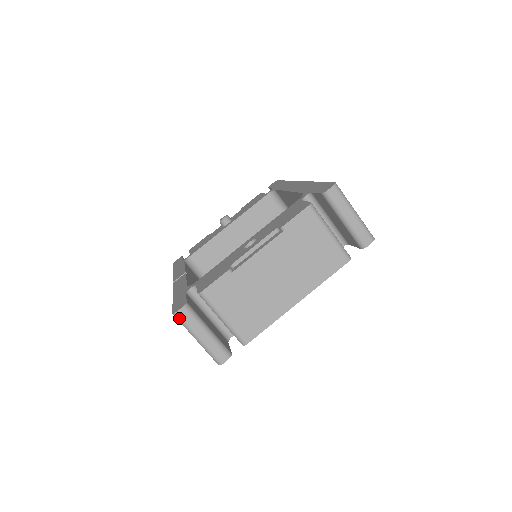
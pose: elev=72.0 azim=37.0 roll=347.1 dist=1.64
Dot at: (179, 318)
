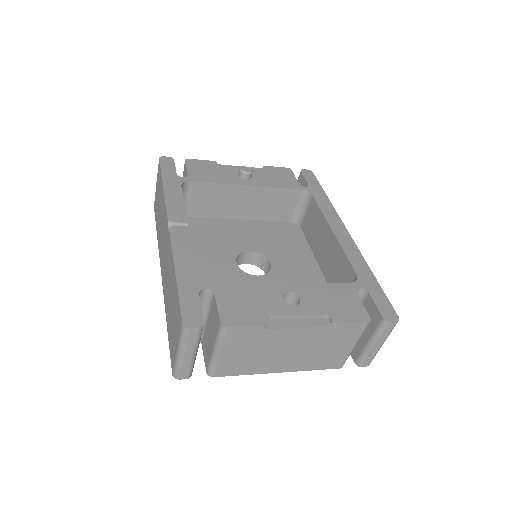
Dot at: (185, 333)
